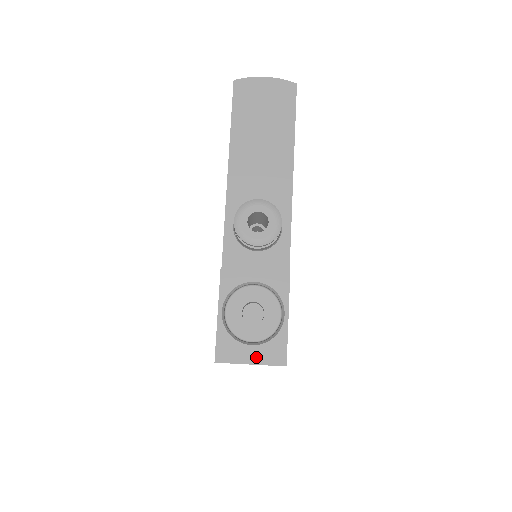
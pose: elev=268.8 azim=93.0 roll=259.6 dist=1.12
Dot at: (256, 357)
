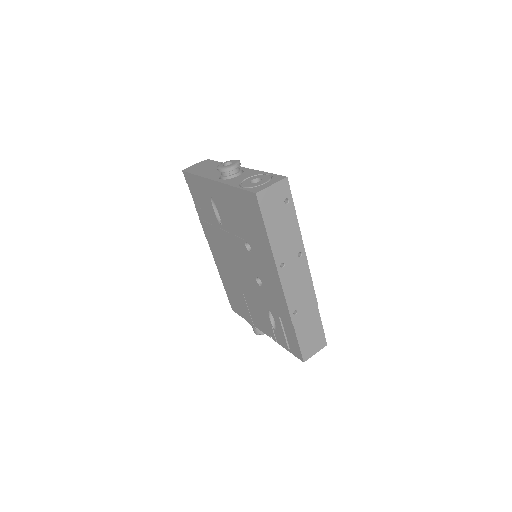
Dot at: (272, 183)
